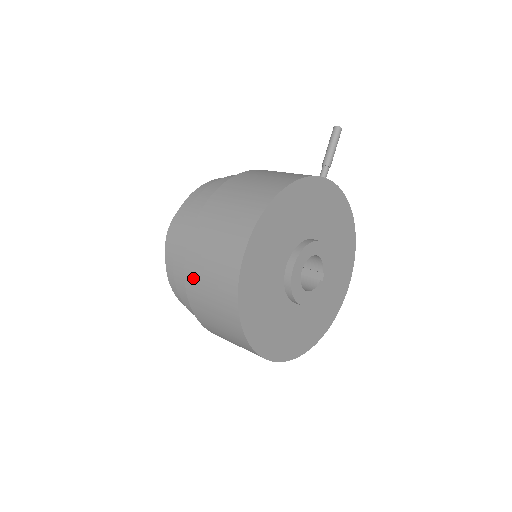
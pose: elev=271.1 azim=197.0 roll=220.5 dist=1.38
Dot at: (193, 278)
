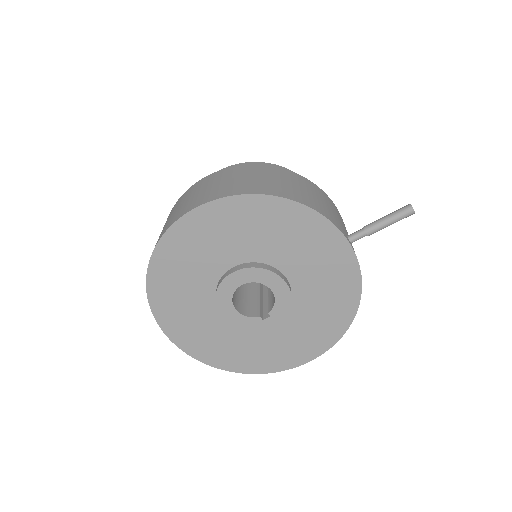
Dot at: (173, 209)
